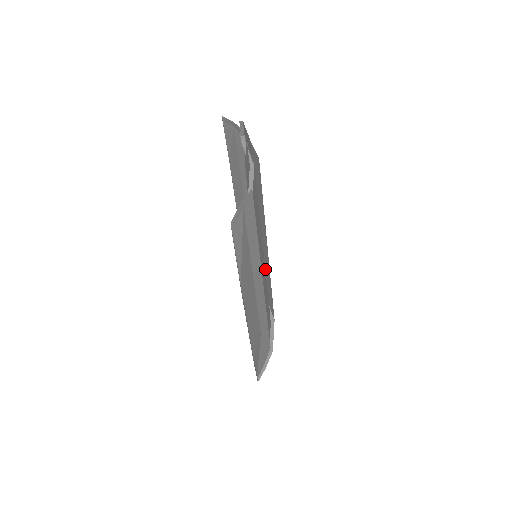
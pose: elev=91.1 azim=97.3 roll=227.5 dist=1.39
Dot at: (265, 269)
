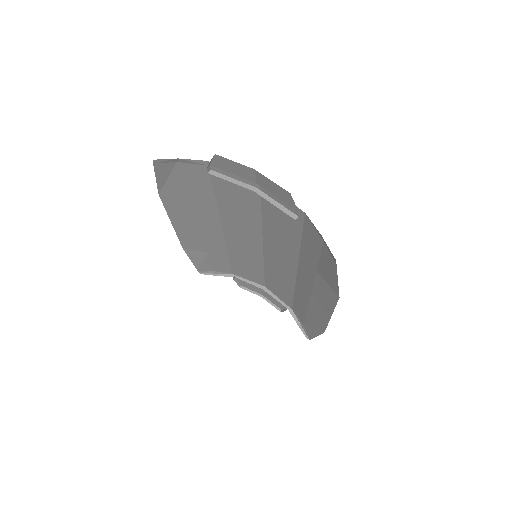
Dot at: (244, 257)
